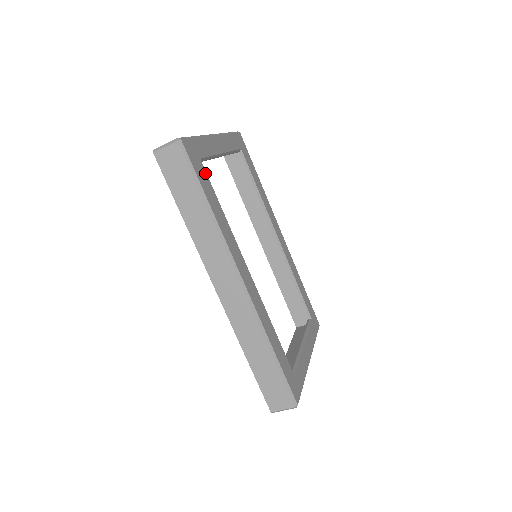
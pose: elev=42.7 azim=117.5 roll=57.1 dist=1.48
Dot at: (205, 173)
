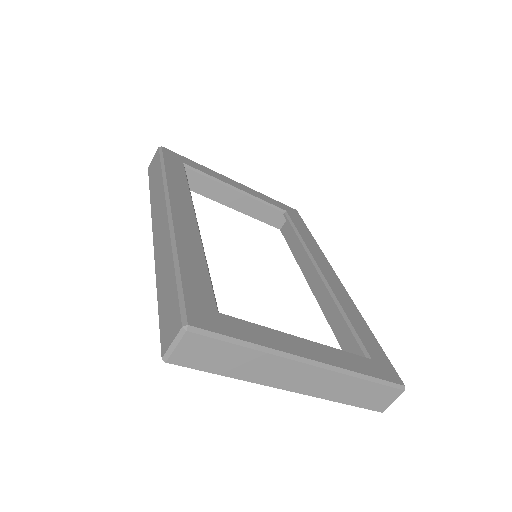
Dot at: (182, 167)
